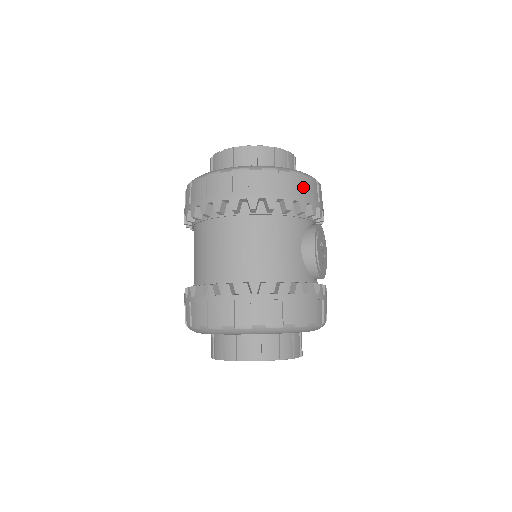
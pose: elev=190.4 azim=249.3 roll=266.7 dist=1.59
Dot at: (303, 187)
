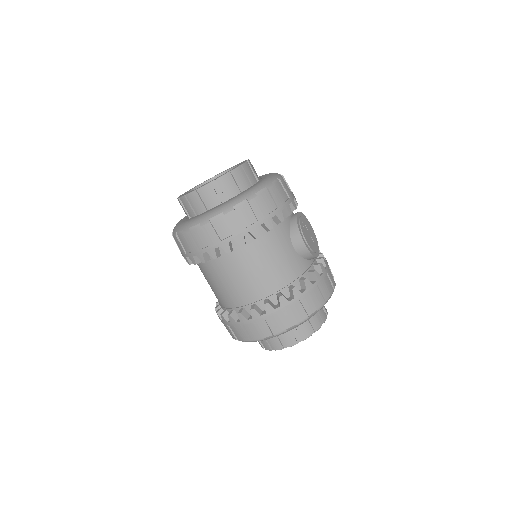
Dot at: (272, 199)
